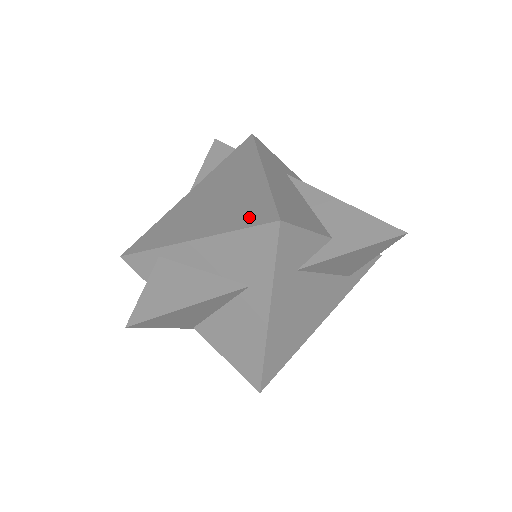
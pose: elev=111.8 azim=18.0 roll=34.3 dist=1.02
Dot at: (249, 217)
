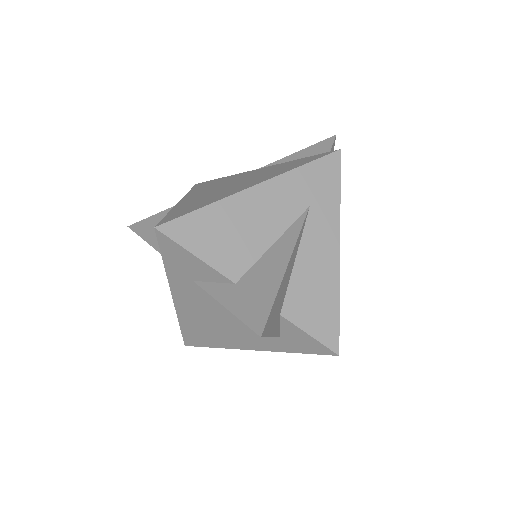
Dot at: (178, 212)
